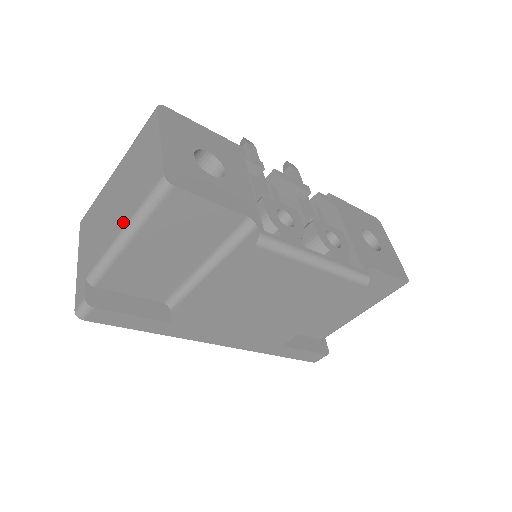
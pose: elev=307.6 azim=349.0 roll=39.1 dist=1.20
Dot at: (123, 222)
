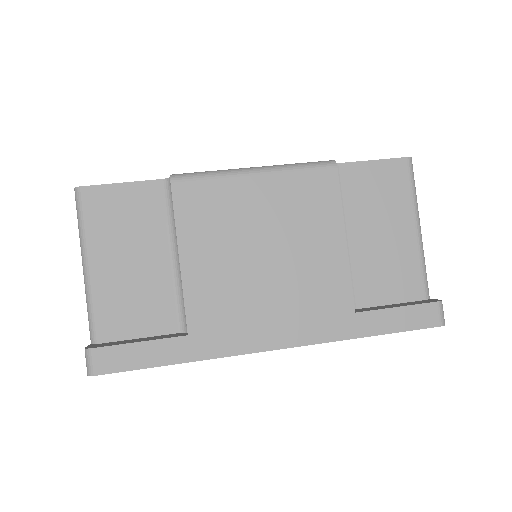
Dot at: occluded
